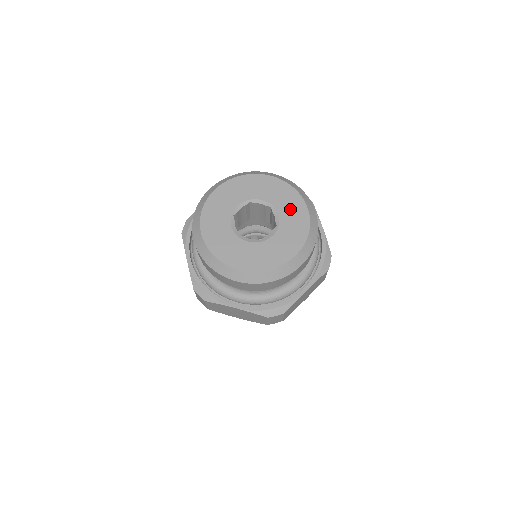
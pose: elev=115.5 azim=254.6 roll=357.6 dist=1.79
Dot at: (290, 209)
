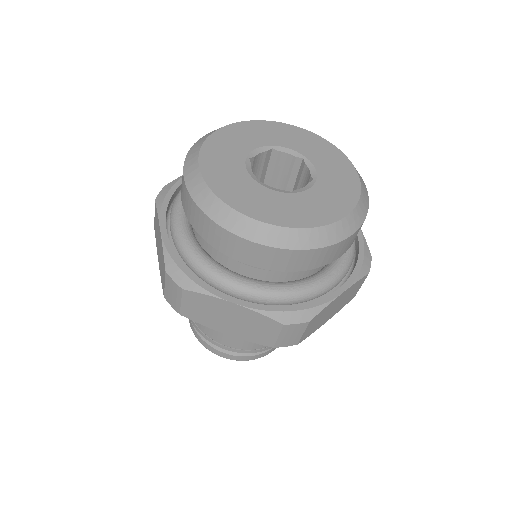
Dot at: (331, 165)
